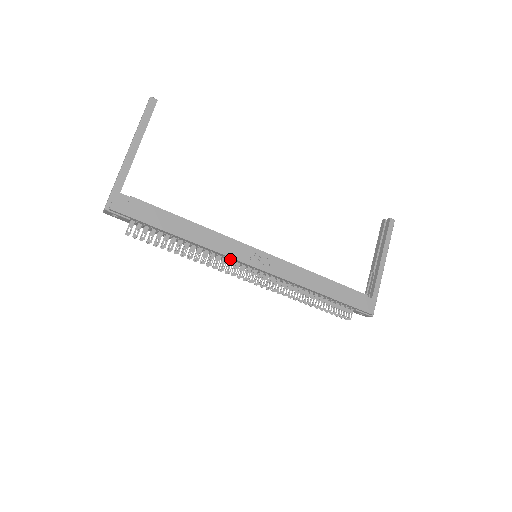
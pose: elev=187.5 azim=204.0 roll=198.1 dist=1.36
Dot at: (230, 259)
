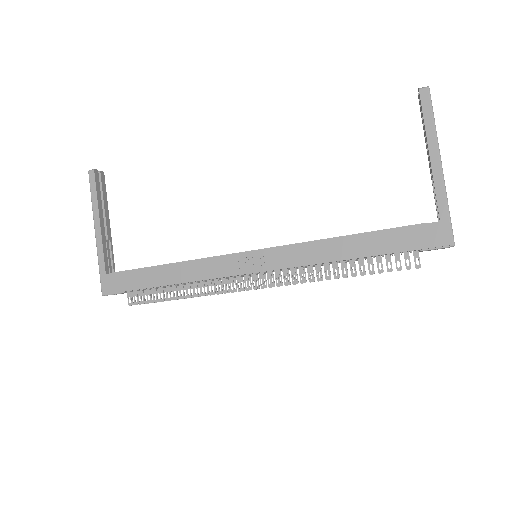
Dot at: (225, 278)
